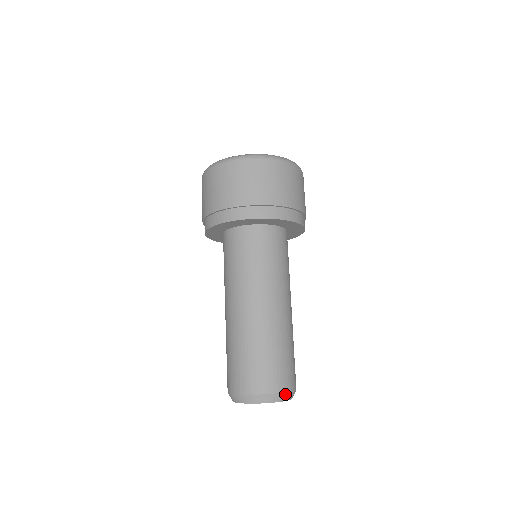
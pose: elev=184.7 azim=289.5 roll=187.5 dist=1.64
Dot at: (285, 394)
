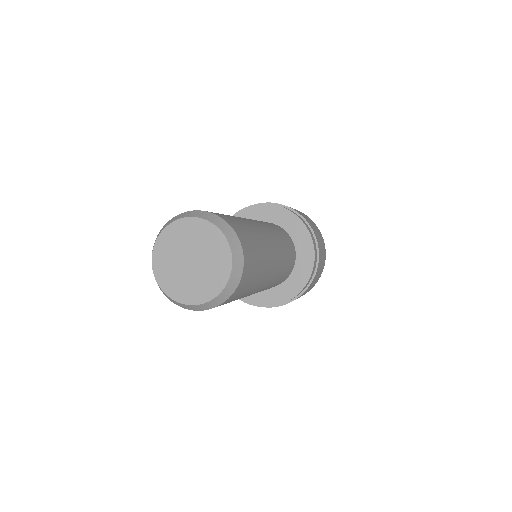
Dot at: (192, 212)
